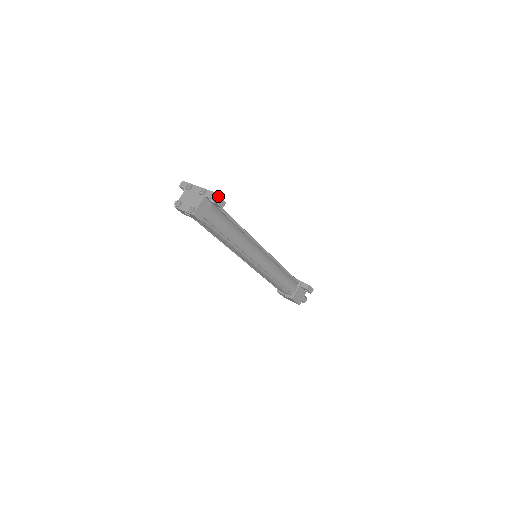
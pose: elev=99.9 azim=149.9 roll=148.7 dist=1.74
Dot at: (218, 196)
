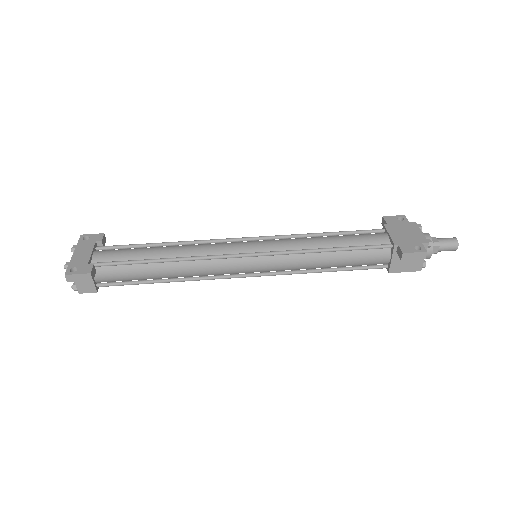
Dot at: (71, 275)
